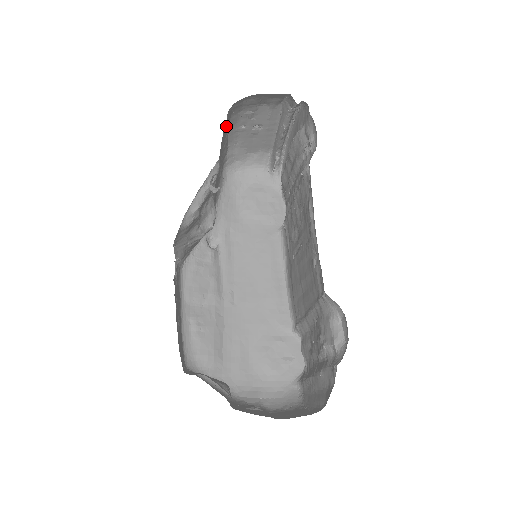
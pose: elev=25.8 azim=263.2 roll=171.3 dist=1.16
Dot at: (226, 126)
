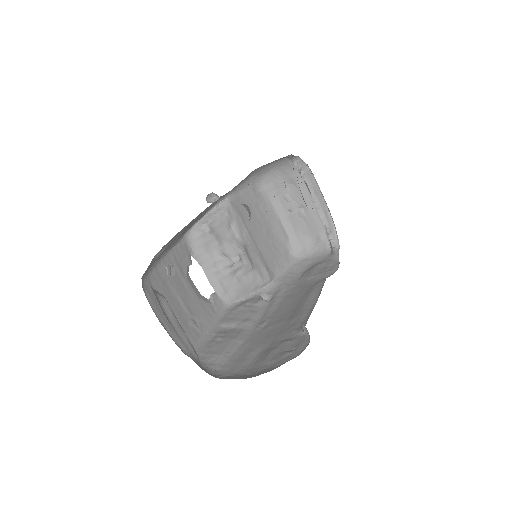
Dot at: (267, 207)
